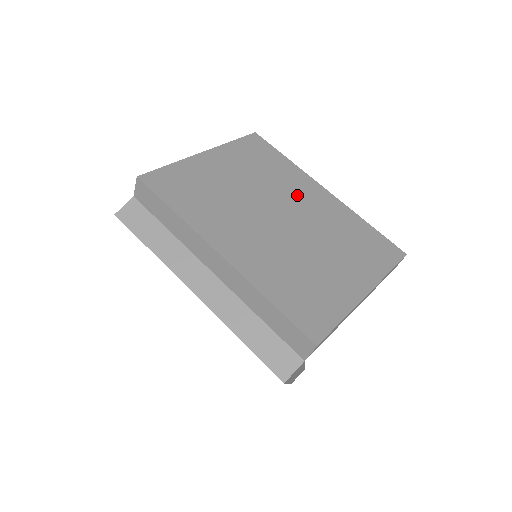
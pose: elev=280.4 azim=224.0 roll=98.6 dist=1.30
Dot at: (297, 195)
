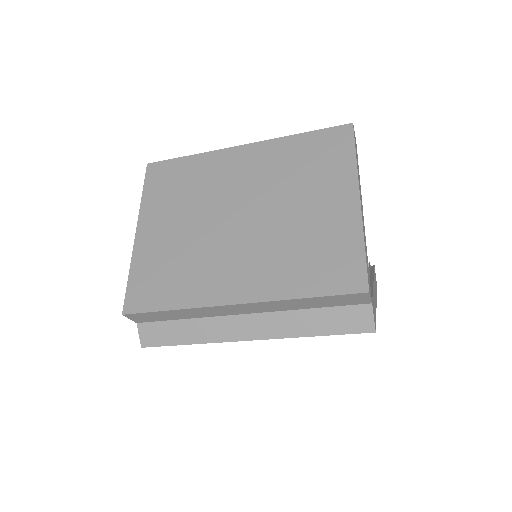
Dot at: (229, 180)
